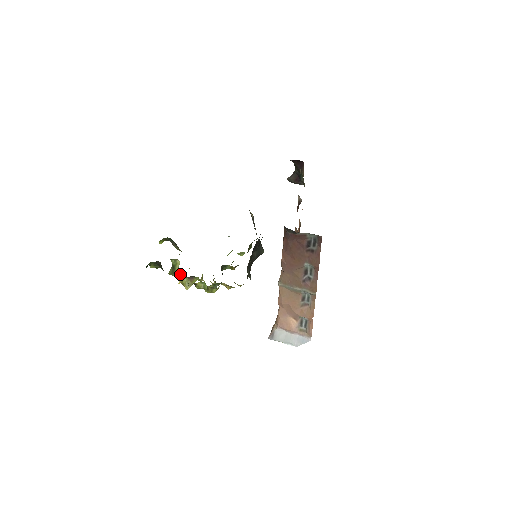
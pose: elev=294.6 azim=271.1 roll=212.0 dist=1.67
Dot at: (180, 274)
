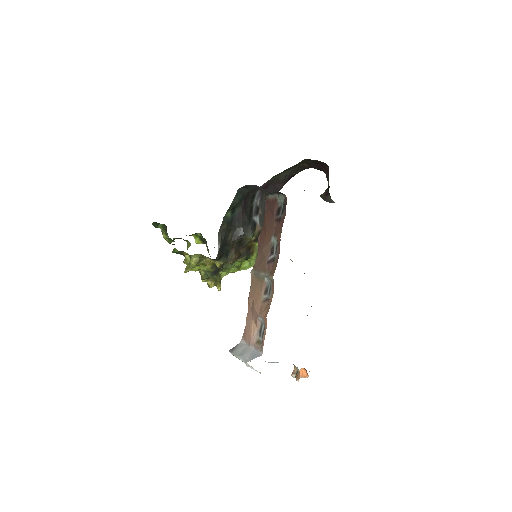
Dot at: occluded
